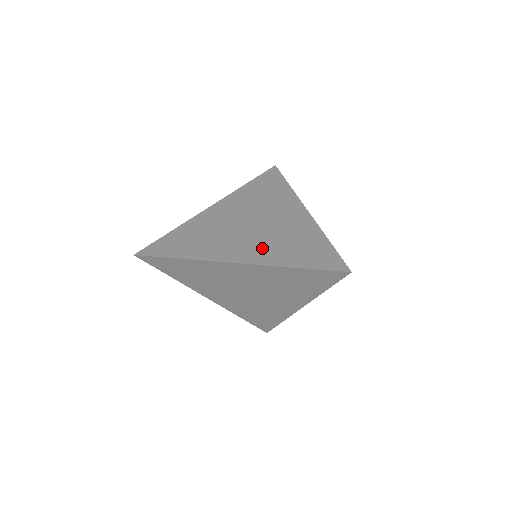
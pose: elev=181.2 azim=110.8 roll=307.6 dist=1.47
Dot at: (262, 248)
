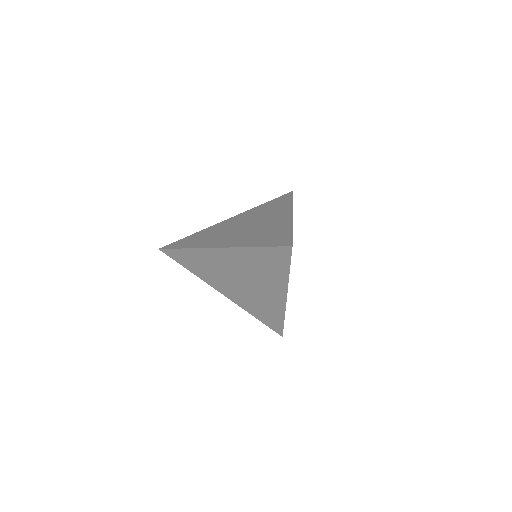
Dot at: (241, 298)
